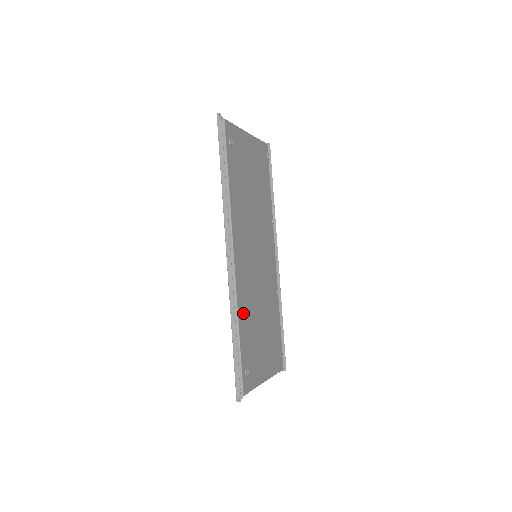
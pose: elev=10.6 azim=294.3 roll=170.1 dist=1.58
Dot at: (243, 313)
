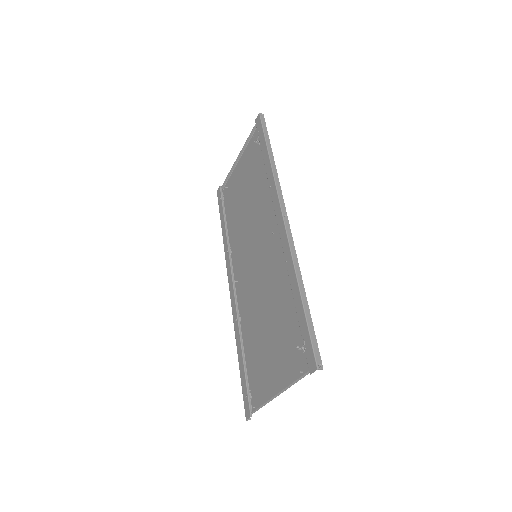
Dot at: (288, 283)
